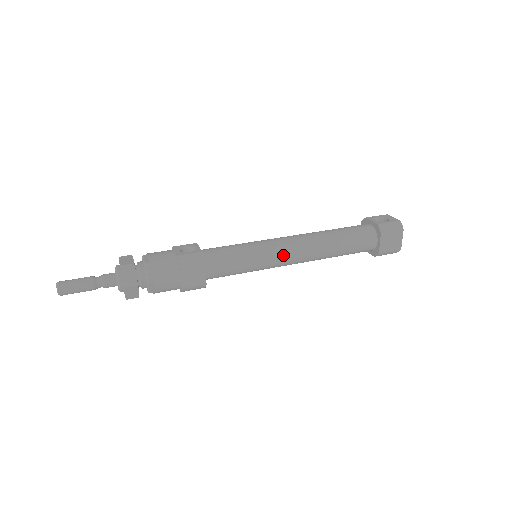
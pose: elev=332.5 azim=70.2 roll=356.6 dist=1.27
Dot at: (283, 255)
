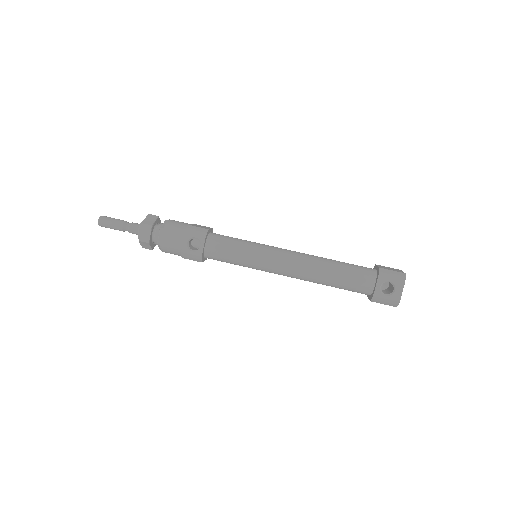
Dot at: occluded
